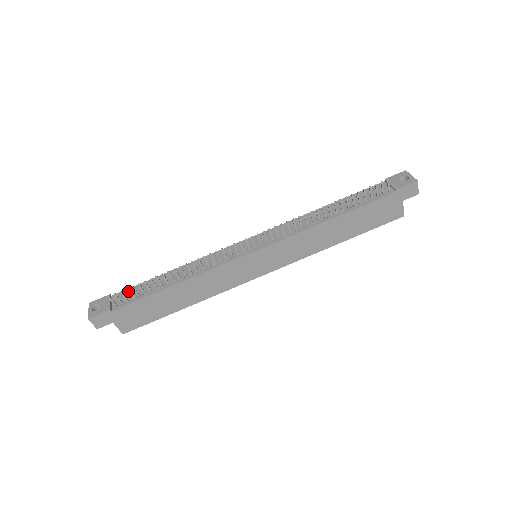
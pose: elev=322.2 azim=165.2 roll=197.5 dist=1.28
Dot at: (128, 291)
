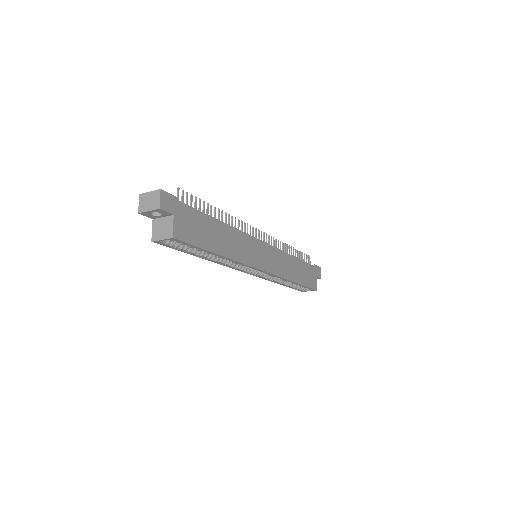
Dot at: (192, 198)
